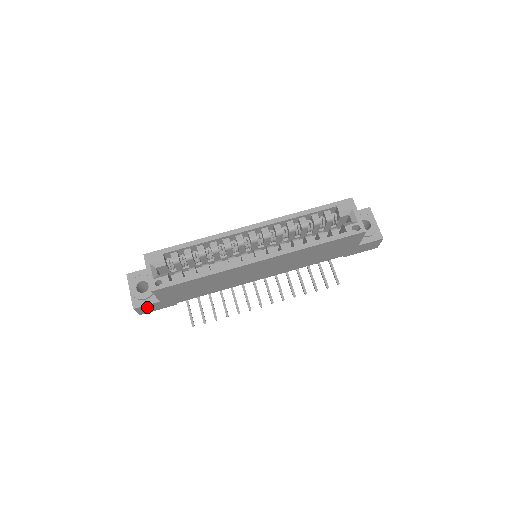
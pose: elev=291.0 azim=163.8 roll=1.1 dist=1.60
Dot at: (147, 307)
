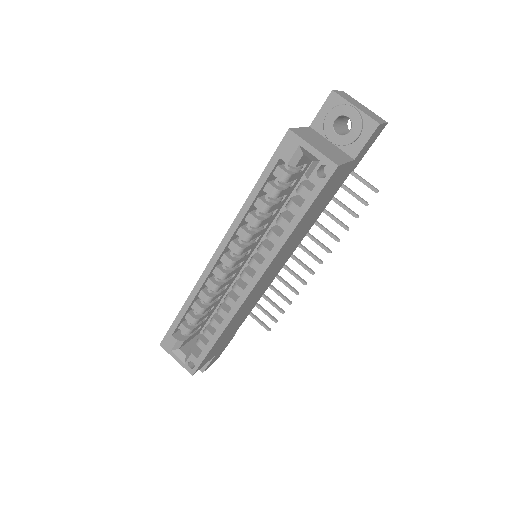
Dot at: (212, 361)
